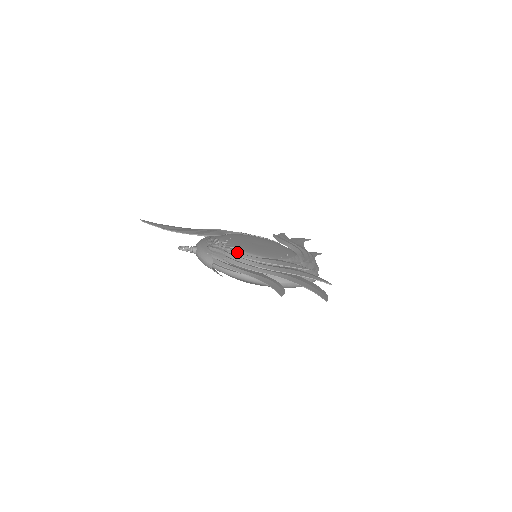
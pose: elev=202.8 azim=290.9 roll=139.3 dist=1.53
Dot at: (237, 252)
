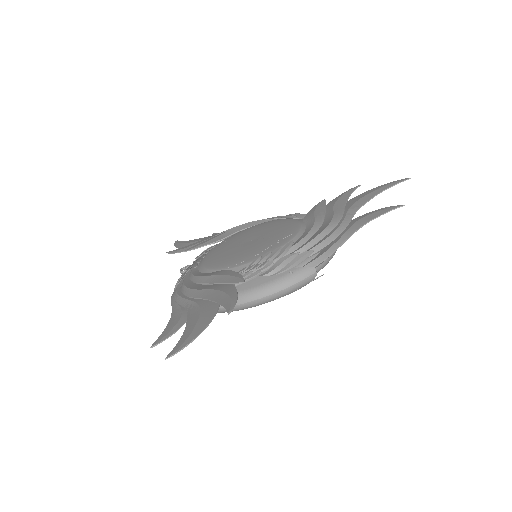
Dot at: (197, 269)
